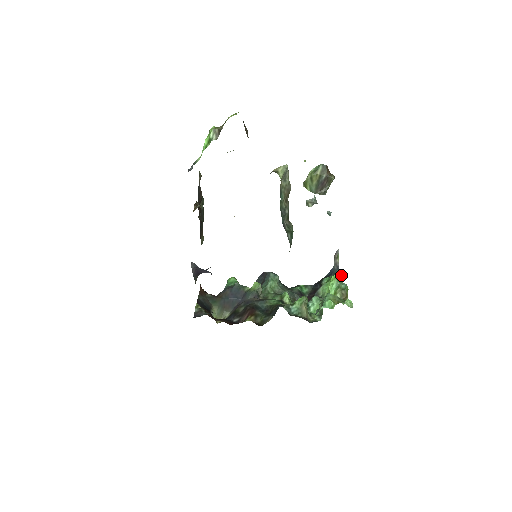
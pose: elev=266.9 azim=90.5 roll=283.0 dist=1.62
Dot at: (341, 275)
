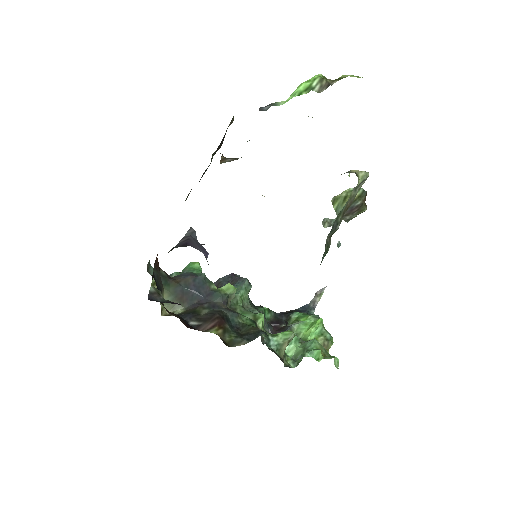
Dot at: occluded
